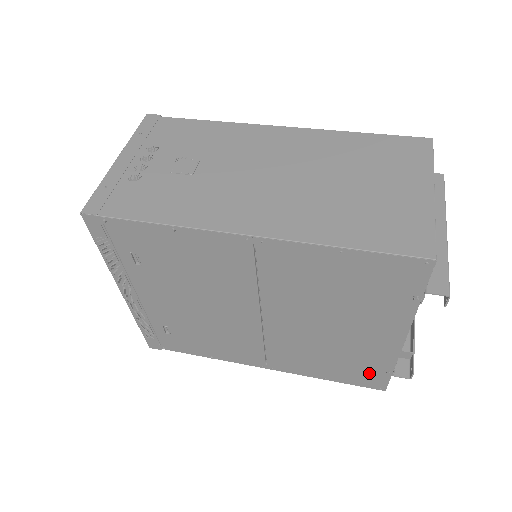
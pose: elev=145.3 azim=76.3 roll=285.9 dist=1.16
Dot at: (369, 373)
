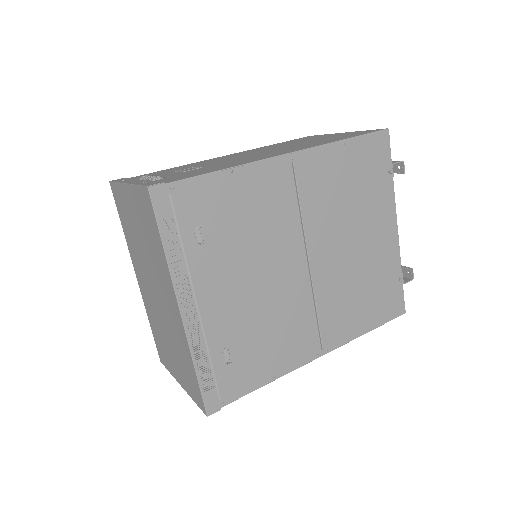
Dot at: (390, 293)
